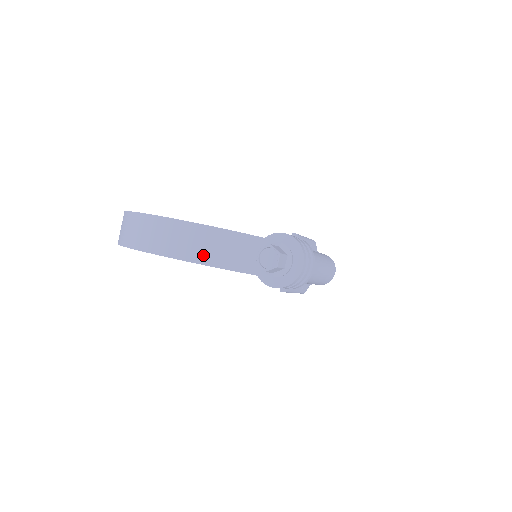
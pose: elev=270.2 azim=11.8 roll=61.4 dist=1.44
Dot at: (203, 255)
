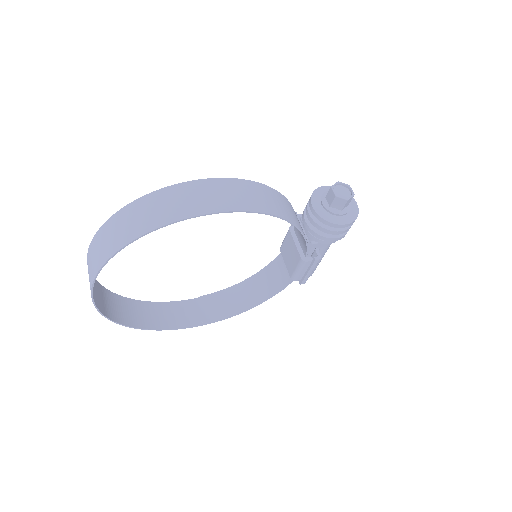
Dot at: (275, 209)
